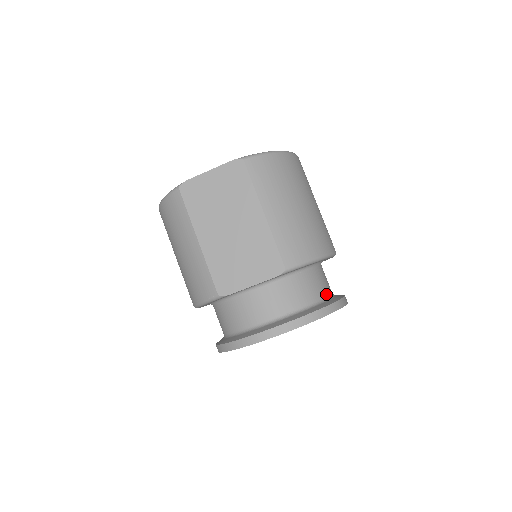
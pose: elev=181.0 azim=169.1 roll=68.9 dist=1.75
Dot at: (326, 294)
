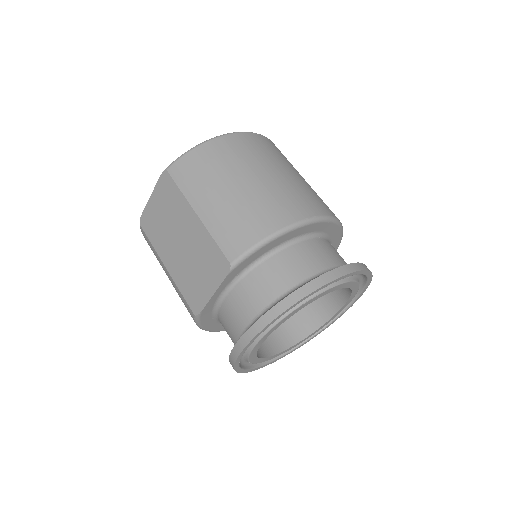
Dot at: (313, 272)
